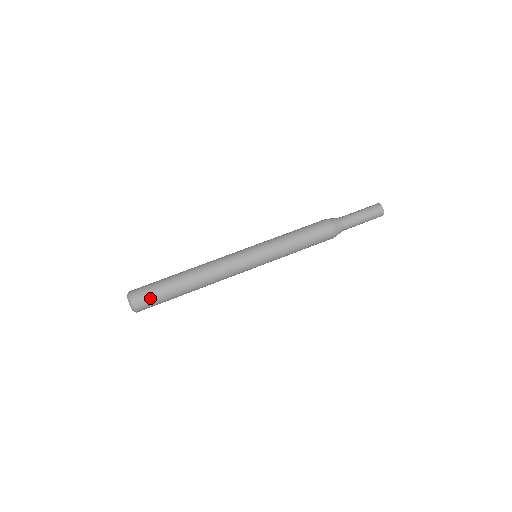
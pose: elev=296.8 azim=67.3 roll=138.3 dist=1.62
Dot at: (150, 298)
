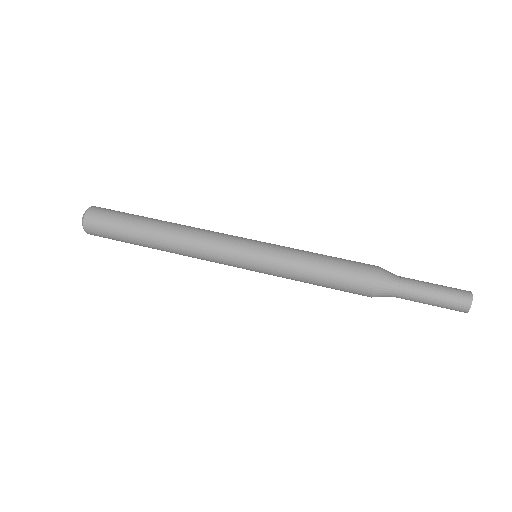
Dot at: (105, 224)
